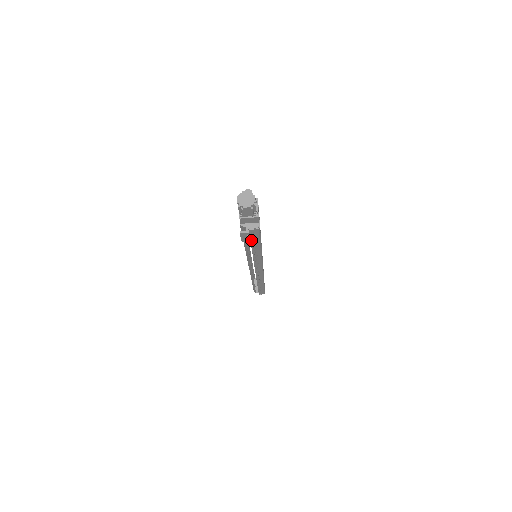
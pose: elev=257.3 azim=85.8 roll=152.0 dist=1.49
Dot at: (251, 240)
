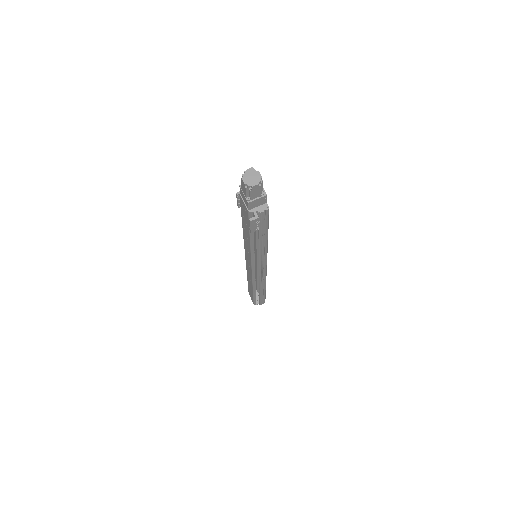
Dot at: (260, 228)
